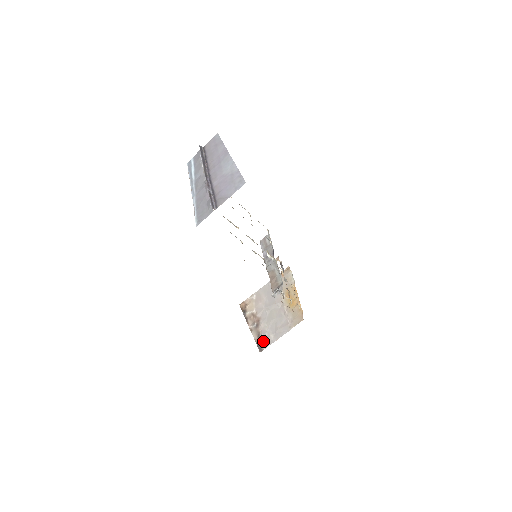
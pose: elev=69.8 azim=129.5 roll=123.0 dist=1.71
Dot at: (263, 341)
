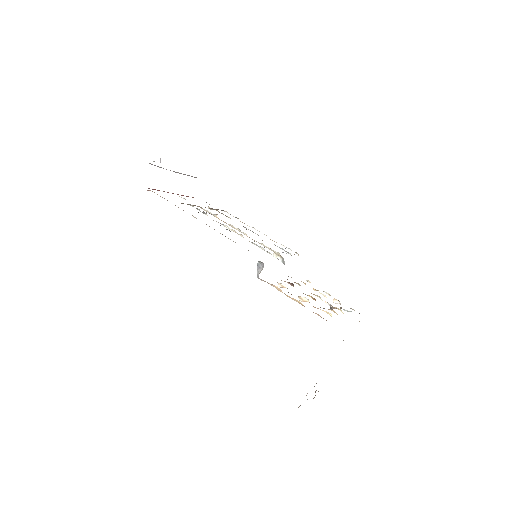
Dot at: occluded
